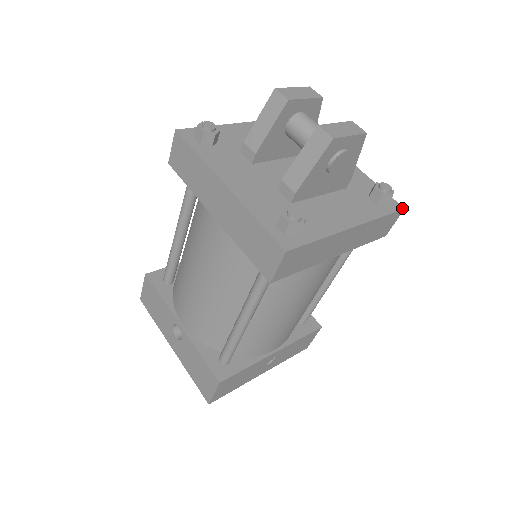
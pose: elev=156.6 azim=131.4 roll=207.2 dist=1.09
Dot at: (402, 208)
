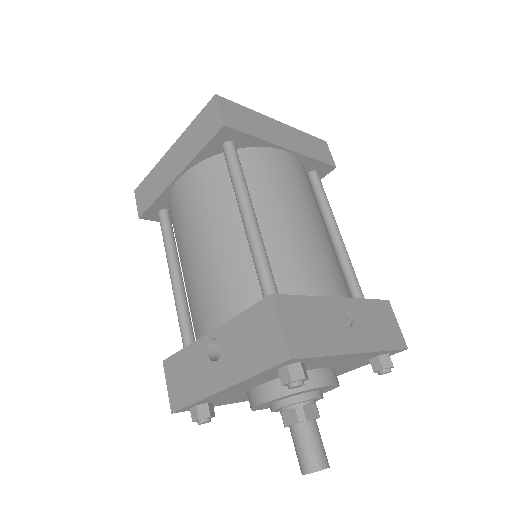
Dot at: (324, 142)
